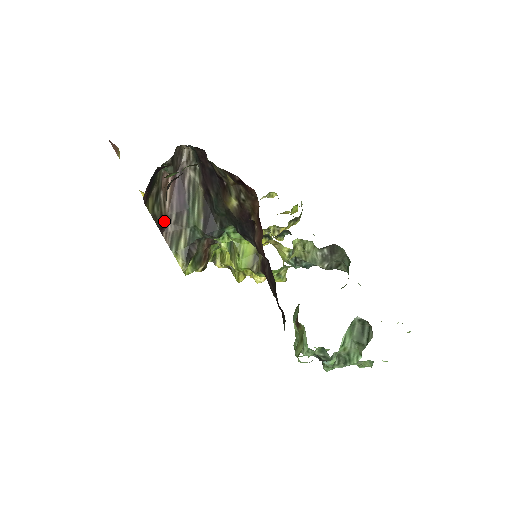
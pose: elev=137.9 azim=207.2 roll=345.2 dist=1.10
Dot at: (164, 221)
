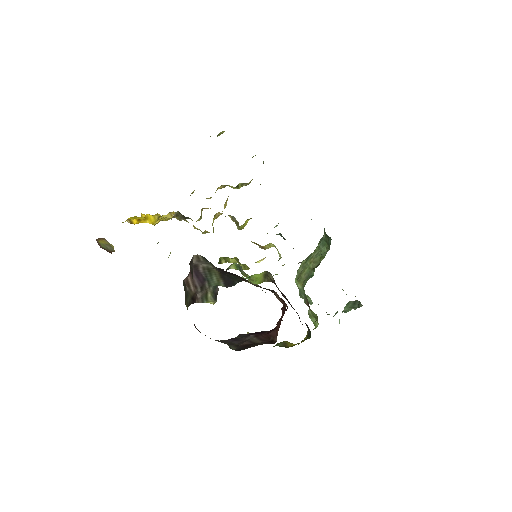
Dot at: (194, 297)
